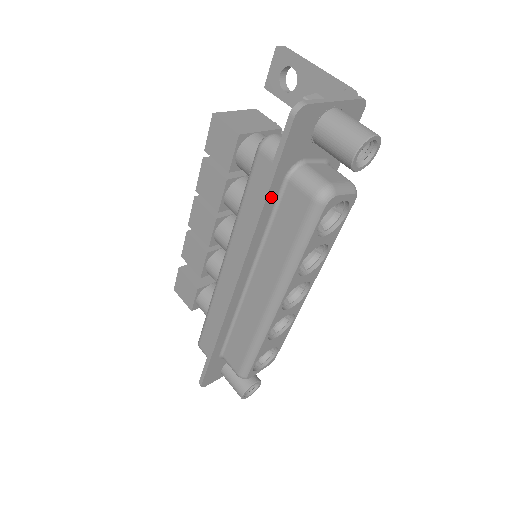
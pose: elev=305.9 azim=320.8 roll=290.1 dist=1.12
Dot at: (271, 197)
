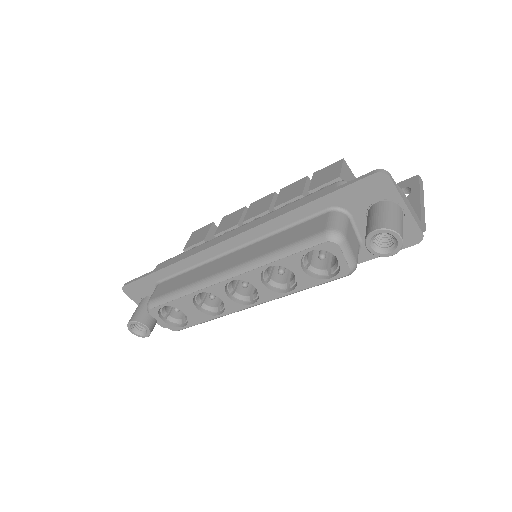
Dot at: (309, 209)
